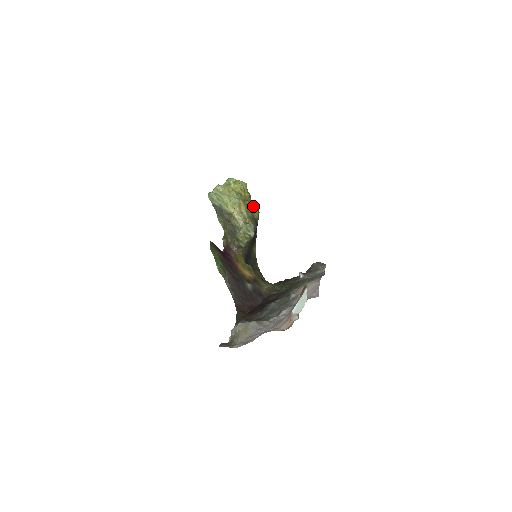
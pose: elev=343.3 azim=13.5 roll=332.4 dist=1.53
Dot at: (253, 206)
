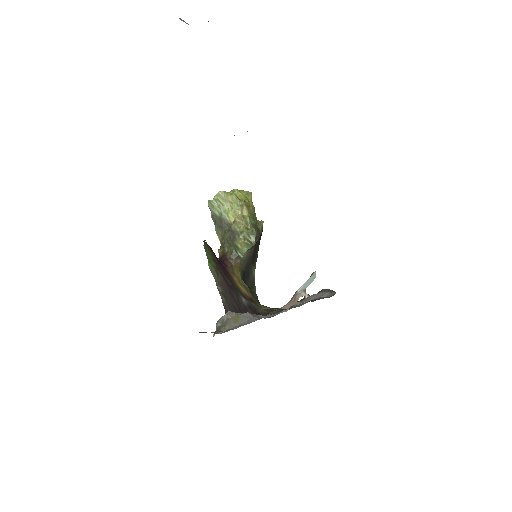
Dot at: occluded
